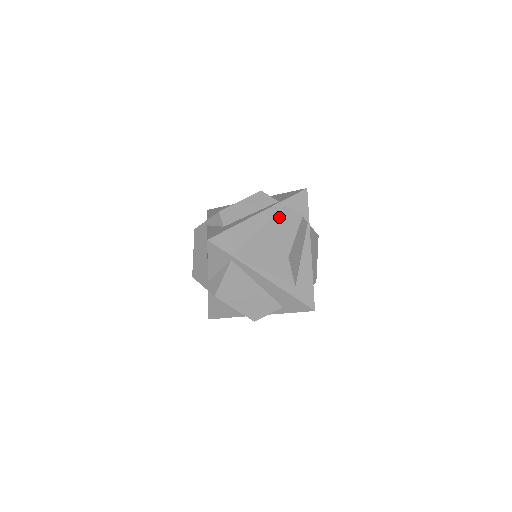
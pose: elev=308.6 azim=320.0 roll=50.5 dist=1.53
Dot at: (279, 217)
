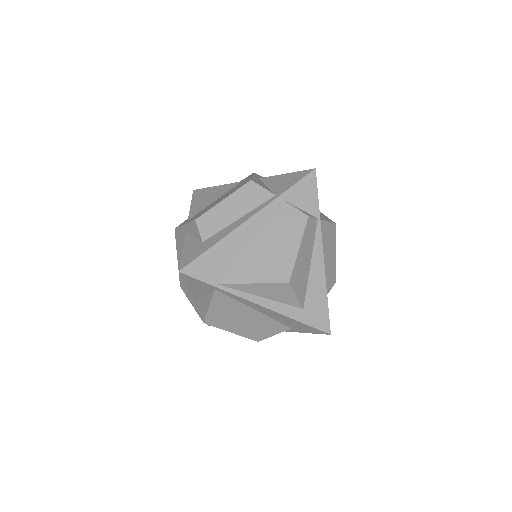
Dot at: (276, 220)
